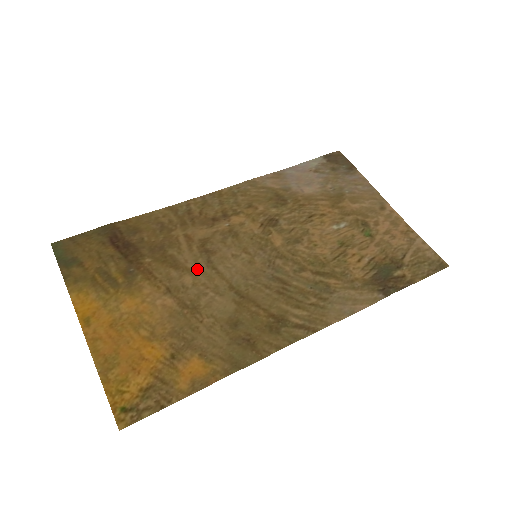
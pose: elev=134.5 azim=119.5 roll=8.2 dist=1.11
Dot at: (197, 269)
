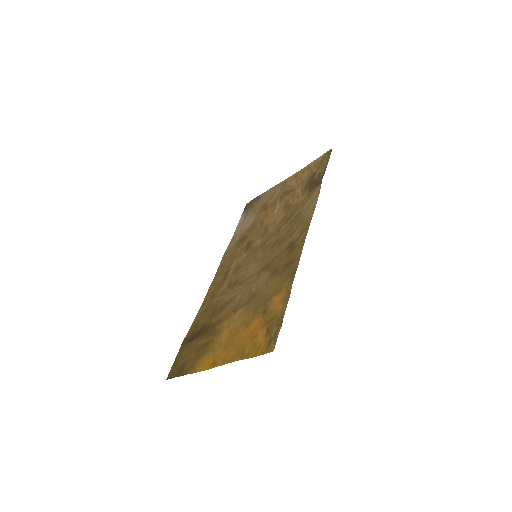
Dot at: (237, 291)
